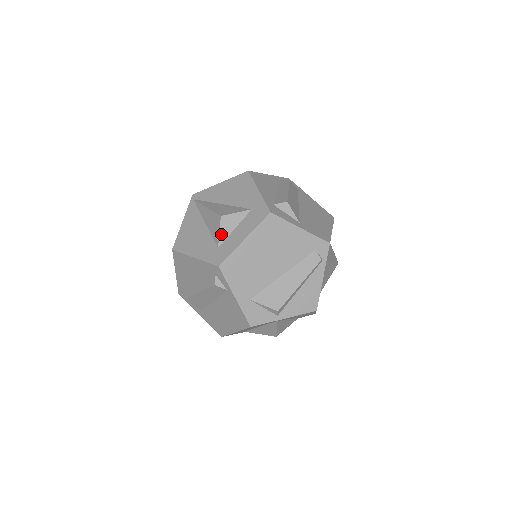
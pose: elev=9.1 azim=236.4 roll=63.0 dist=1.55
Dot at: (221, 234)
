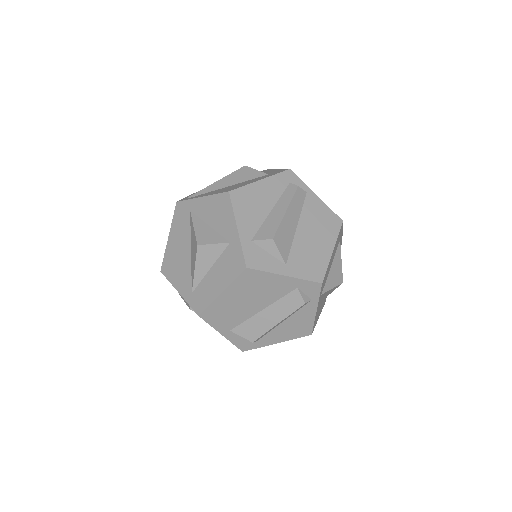
Dot at: (259, 171)
